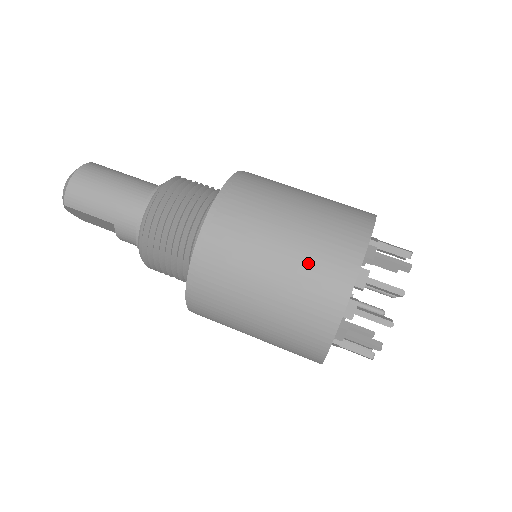
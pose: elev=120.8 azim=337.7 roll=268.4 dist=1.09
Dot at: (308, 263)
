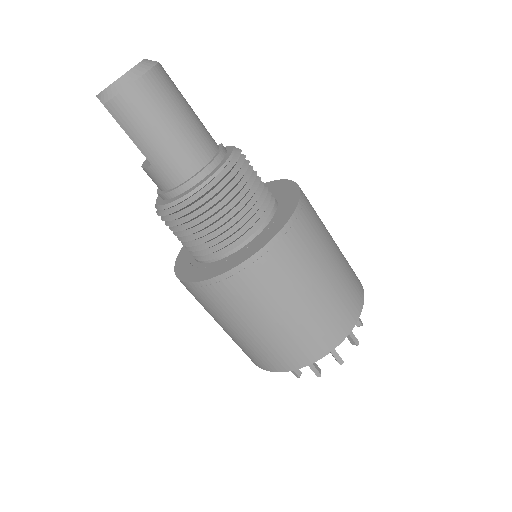
Dot at: (306, 329)
